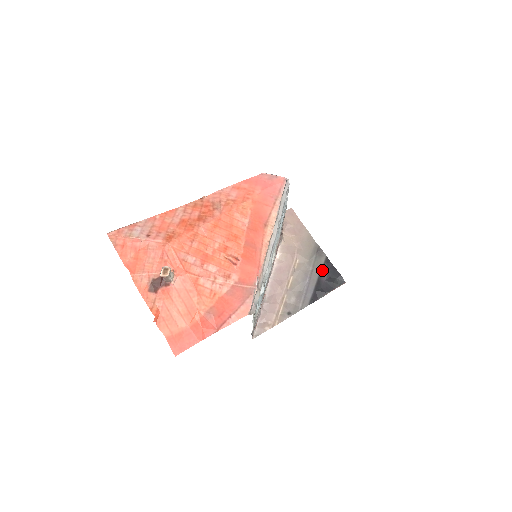
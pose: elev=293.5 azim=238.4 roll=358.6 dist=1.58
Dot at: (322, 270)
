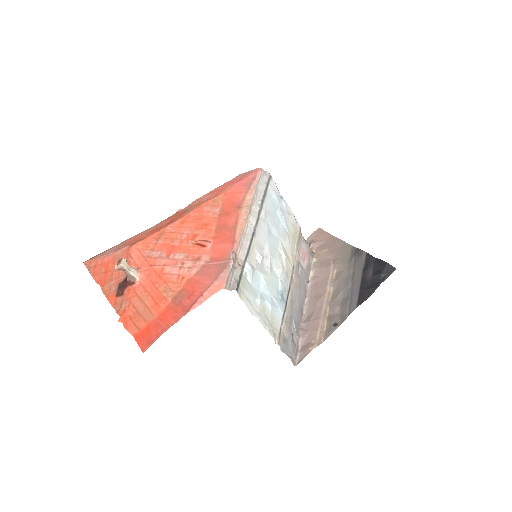
Dot at: (365, 267)
